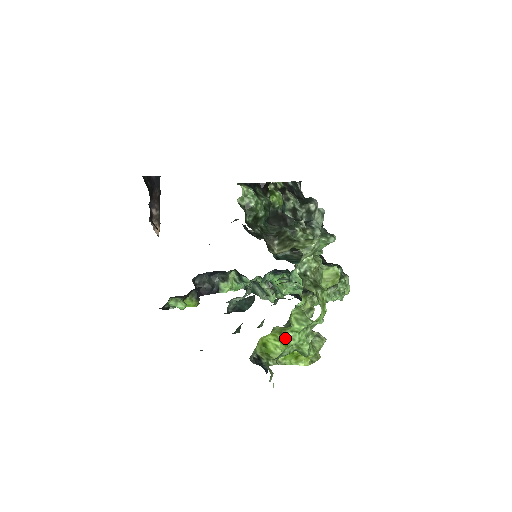
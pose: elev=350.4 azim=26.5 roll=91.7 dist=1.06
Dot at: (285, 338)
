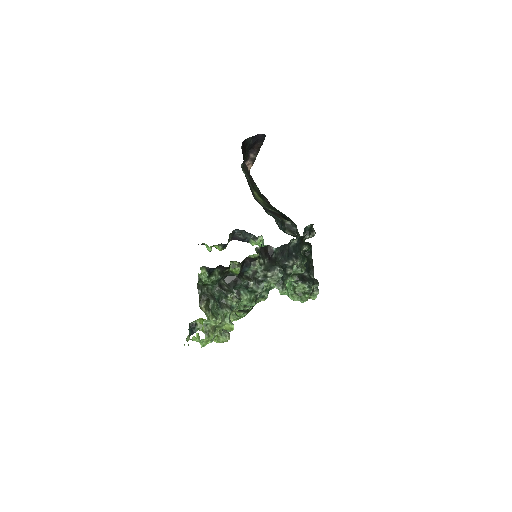
Dot at: occluded
